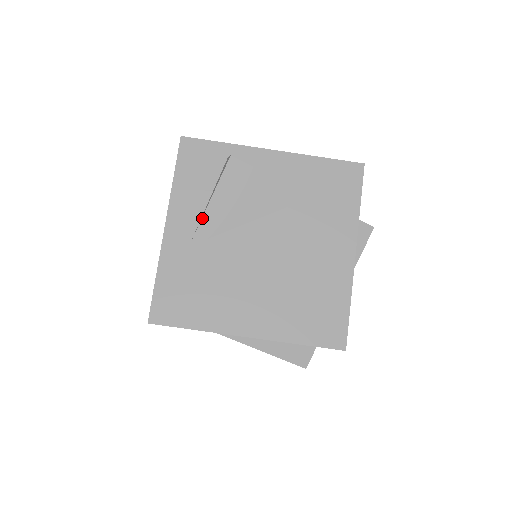
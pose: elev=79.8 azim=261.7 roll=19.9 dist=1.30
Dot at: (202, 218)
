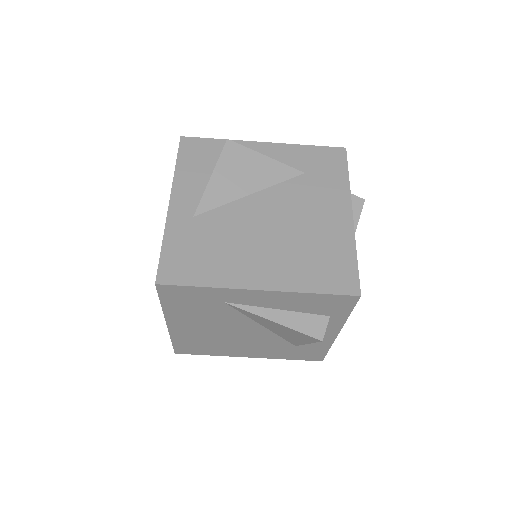
Dot at: (205, 191)
